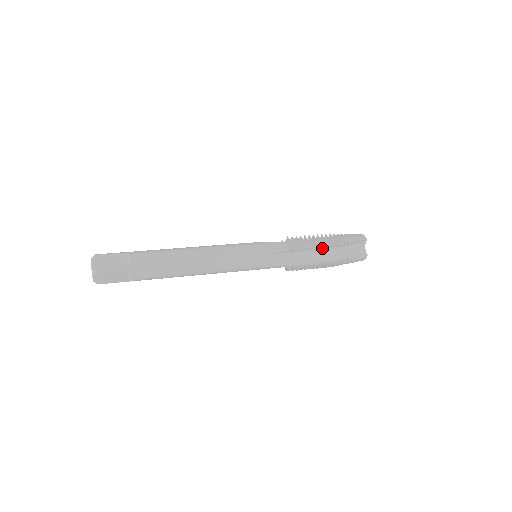
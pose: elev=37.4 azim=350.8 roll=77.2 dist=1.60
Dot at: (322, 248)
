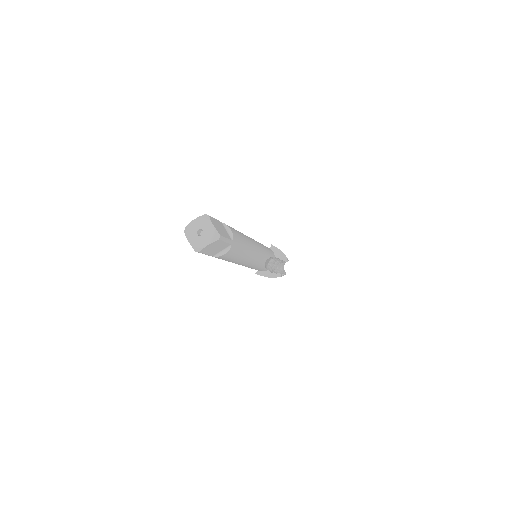
Dot at: (285, 261)
